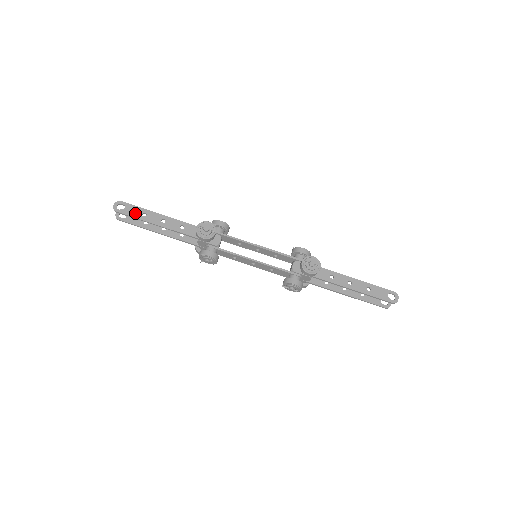
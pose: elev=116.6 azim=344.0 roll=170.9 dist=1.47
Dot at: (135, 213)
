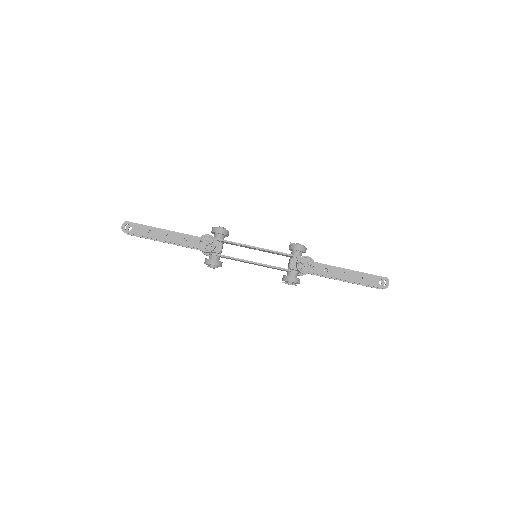
Dot at: (142, 232)
